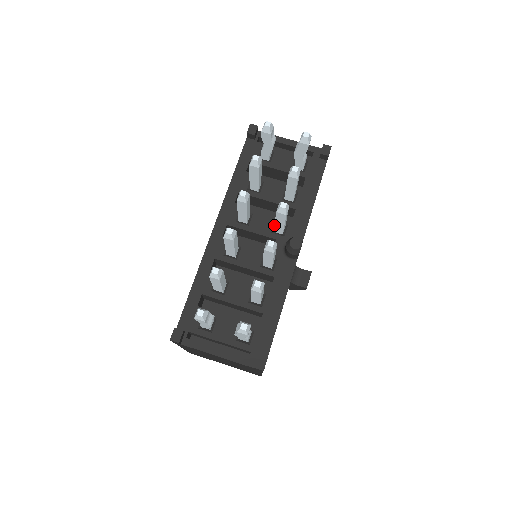
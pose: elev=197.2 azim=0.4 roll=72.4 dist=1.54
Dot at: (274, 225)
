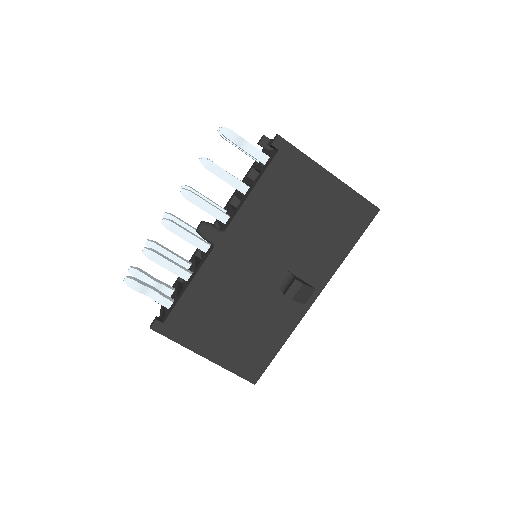
Dot at: occluded
